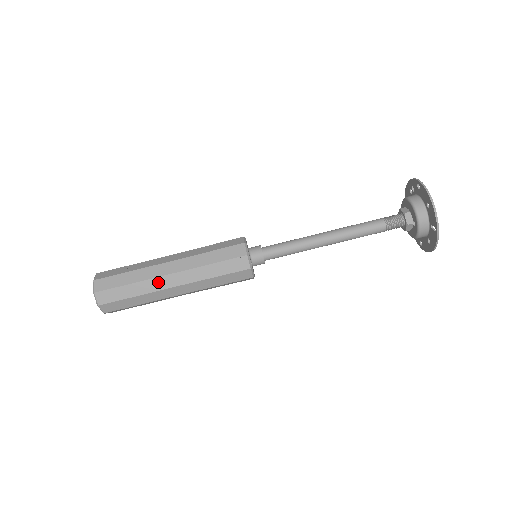
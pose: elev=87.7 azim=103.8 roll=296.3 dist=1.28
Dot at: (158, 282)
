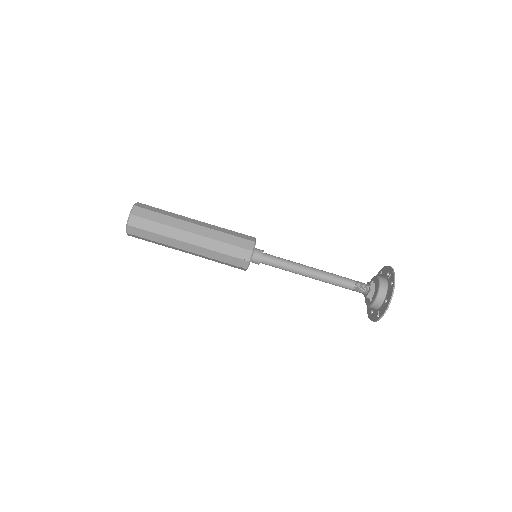
Dot at: (177, 243)
